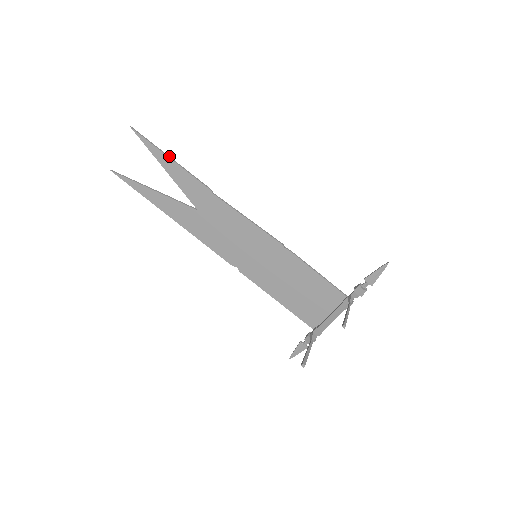
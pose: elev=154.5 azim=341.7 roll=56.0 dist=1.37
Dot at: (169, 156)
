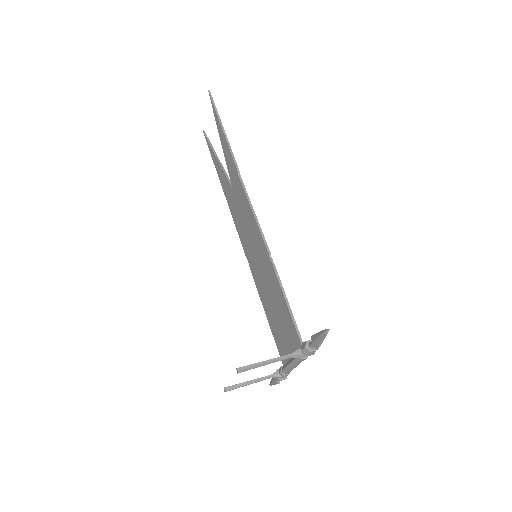
Dot at: occluded
